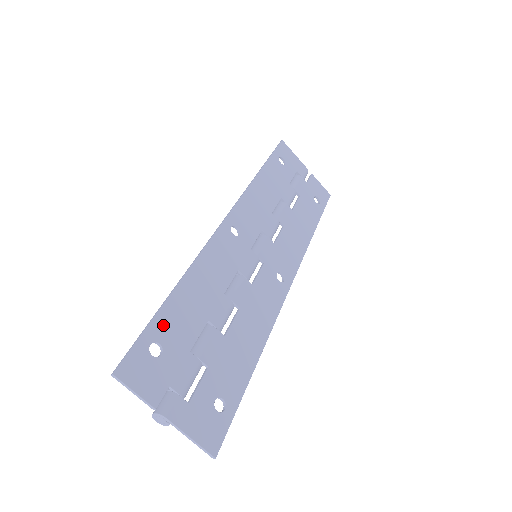
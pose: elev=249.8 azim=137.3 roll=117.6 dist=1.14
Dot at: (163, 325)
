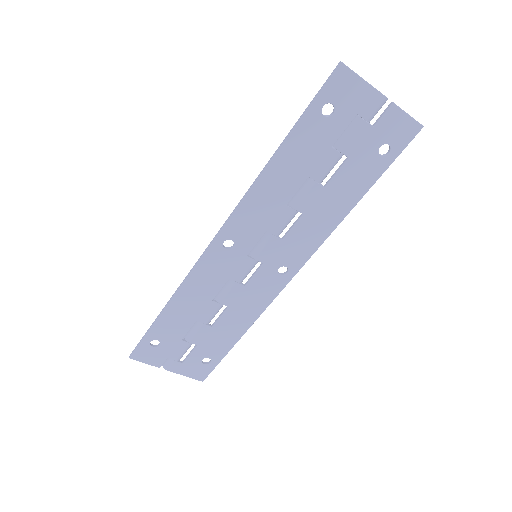
Dot at: (158, 331)
